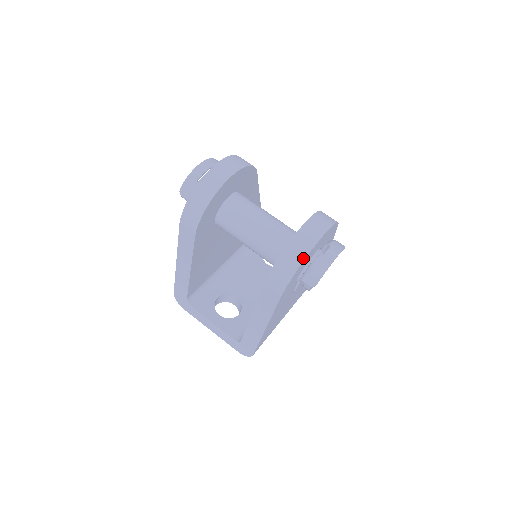
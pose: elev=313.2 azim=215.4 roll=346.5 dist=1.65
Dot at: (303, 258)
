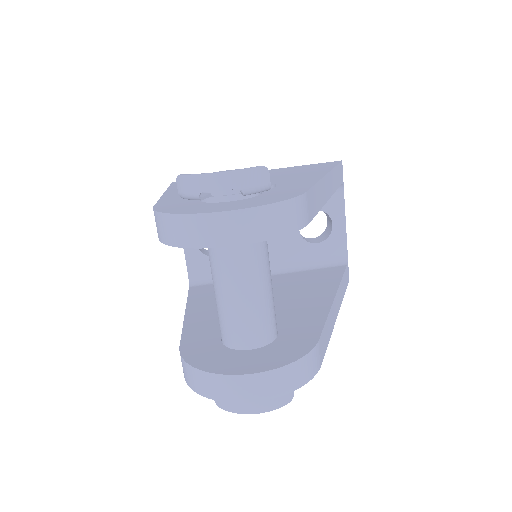
Dot at: (213, 397)
